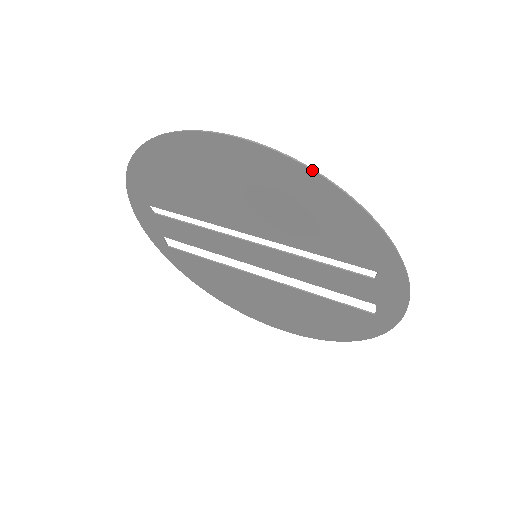
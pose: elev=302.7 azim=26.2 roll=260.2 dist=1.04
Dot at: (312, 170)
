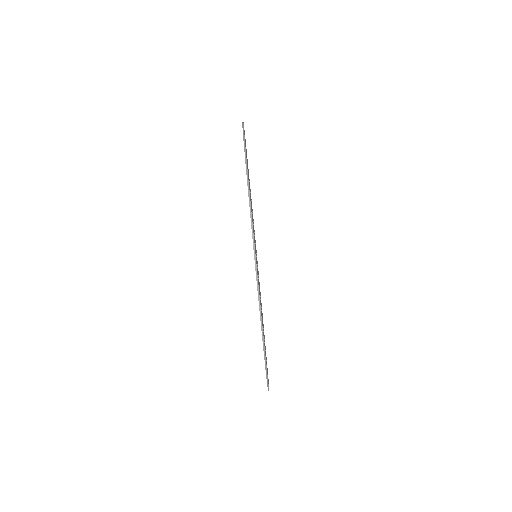
Dot at: (253, 248)
